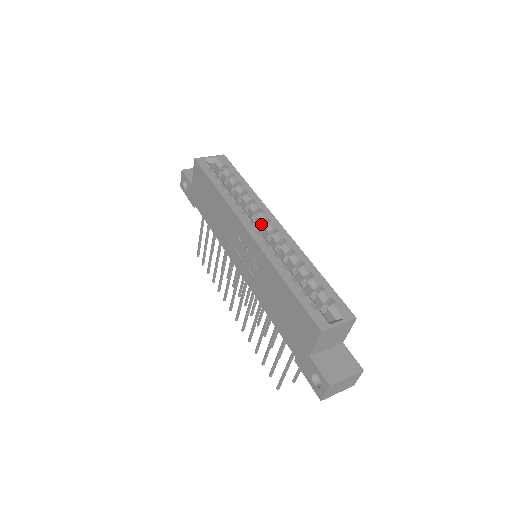
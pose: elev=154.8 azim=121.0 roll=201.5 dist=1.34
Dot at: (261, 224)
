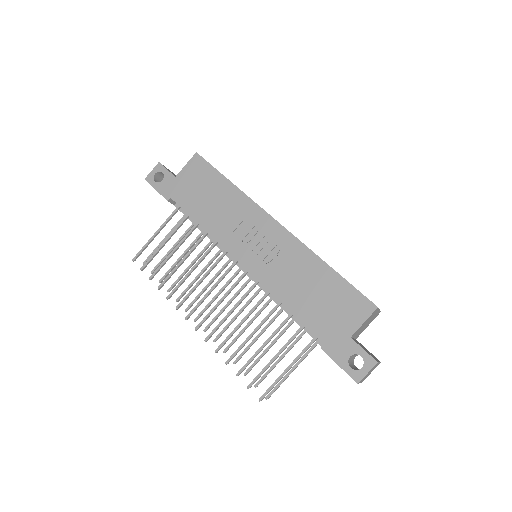
Dot at: occluded
